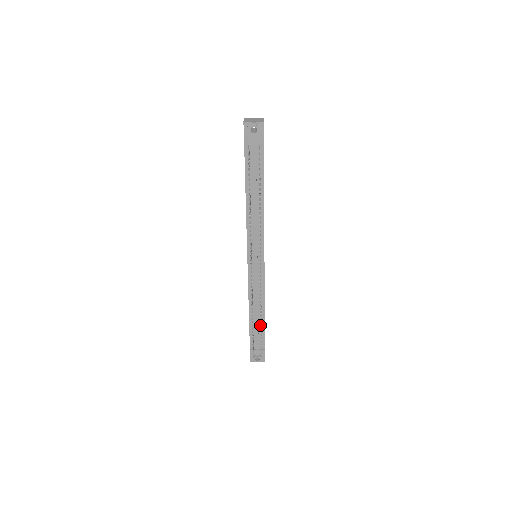
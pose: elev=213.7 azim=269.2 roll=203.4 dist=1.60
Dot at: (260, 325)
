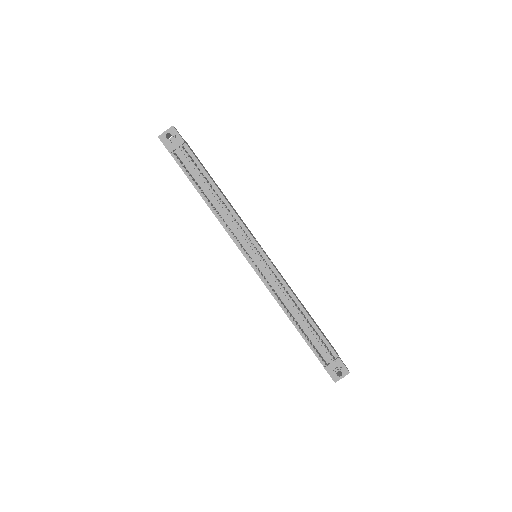
Dot at: (312, 329)
